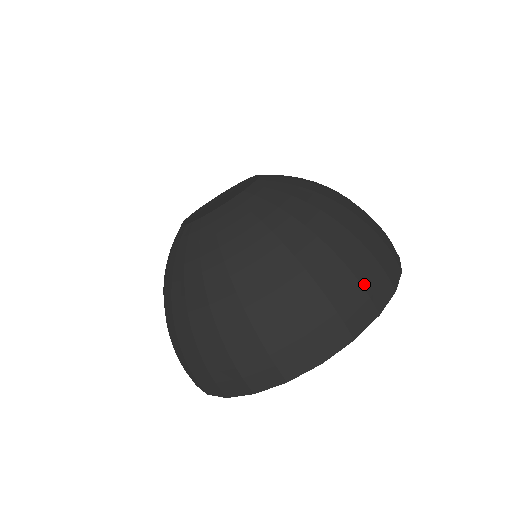
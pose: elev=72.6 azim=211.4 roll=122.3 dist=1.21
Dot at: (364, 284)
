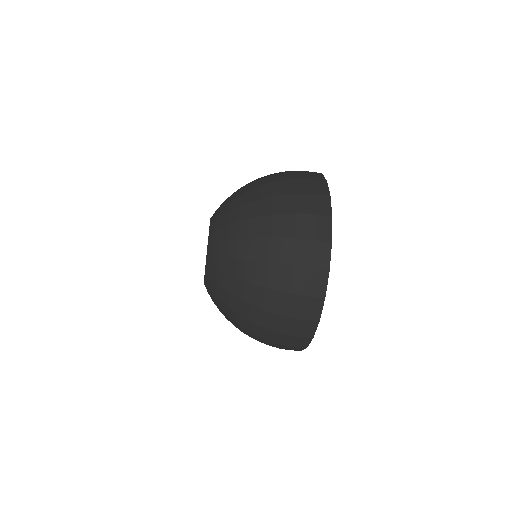
Dot at: (304, 265)
